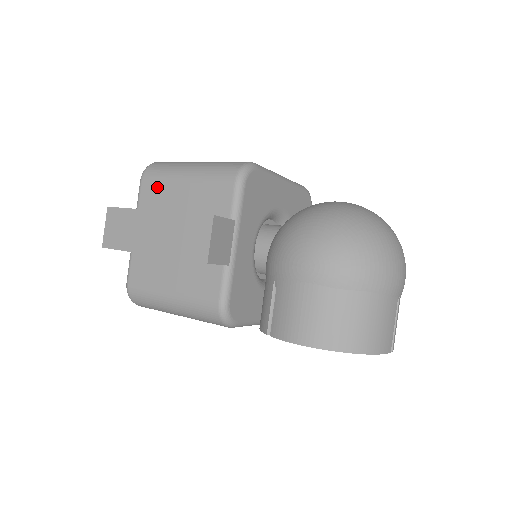
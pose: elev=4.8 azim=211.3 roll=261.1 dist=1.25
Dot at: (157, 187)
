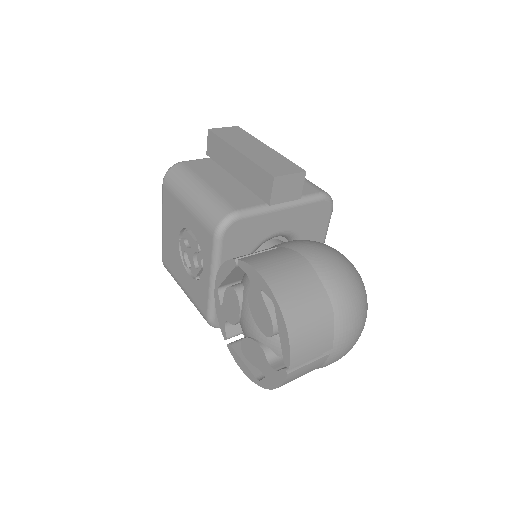
Dot at: occluded
